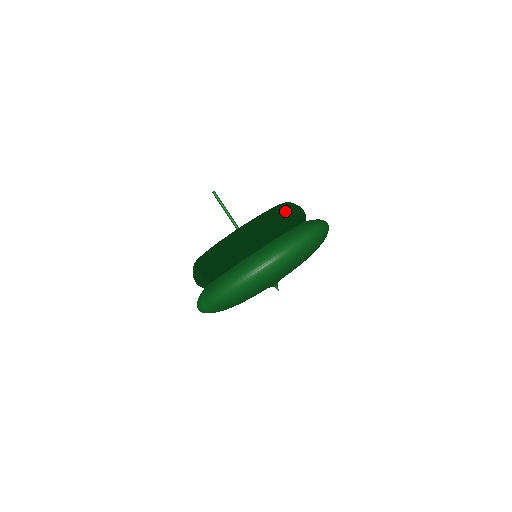
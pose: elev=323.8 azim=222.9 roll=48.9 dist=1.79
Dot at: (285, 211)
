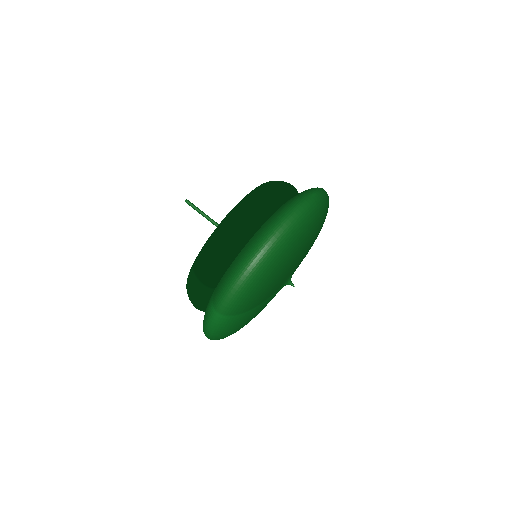
Dot at: (277, 182)
